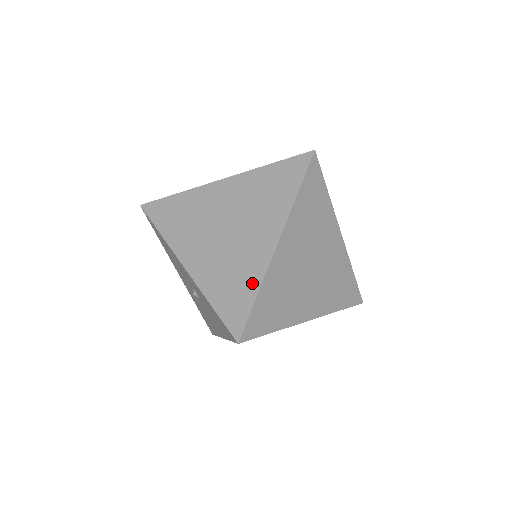
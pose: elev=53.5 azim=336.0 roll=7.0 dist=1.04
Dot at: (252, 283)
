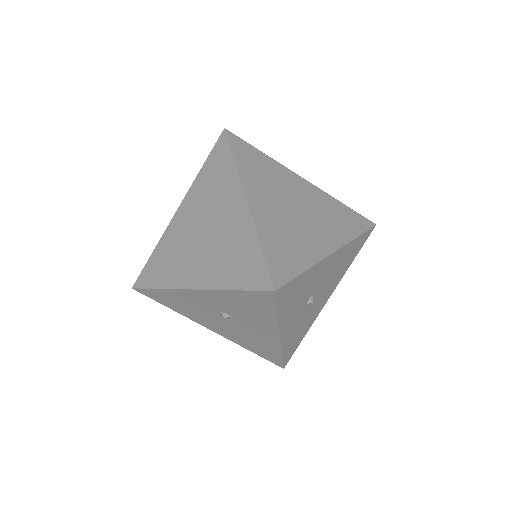
Dot at: (250, 242)
